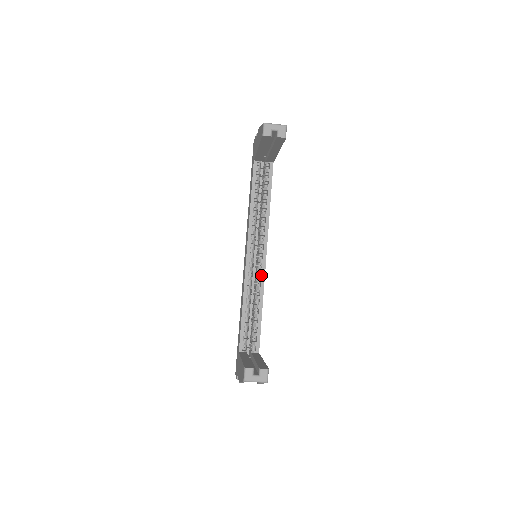
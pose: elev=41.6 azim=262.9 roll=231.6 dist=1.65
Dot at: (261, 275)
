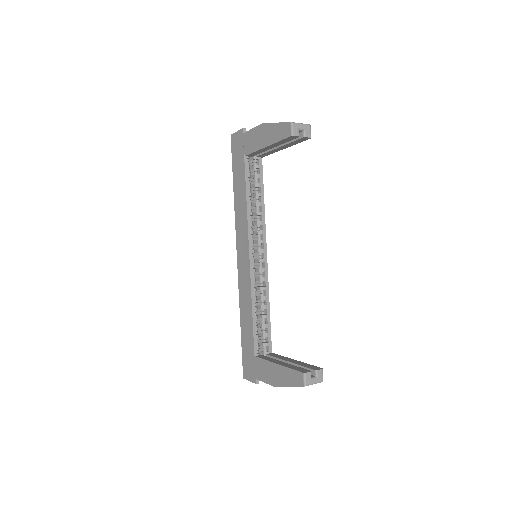
Dot at: (264, 275)
